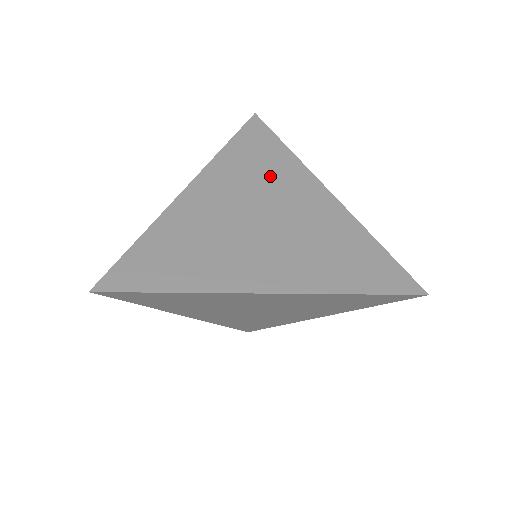
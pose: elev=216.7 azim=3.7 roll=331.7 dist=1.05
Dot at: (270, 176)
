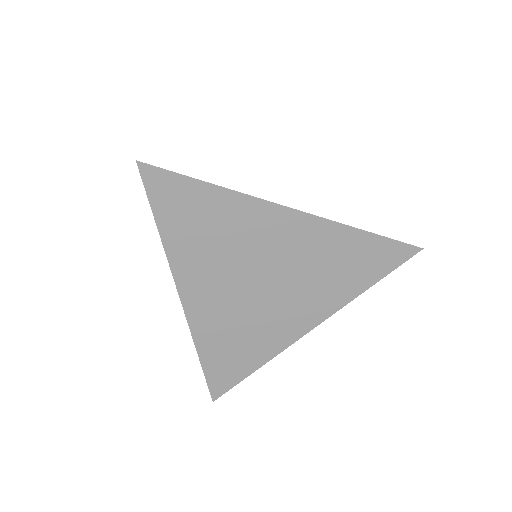
Dot at: occluded
